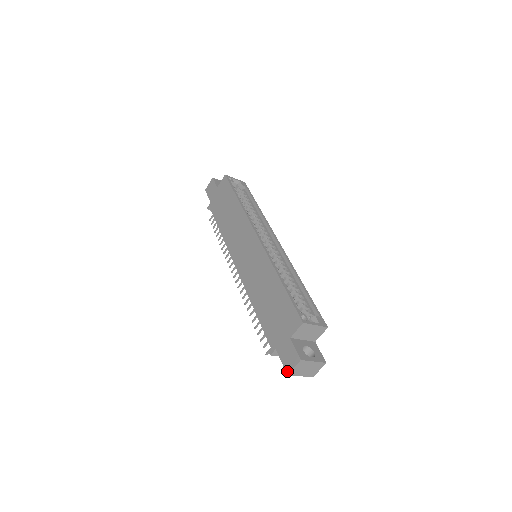
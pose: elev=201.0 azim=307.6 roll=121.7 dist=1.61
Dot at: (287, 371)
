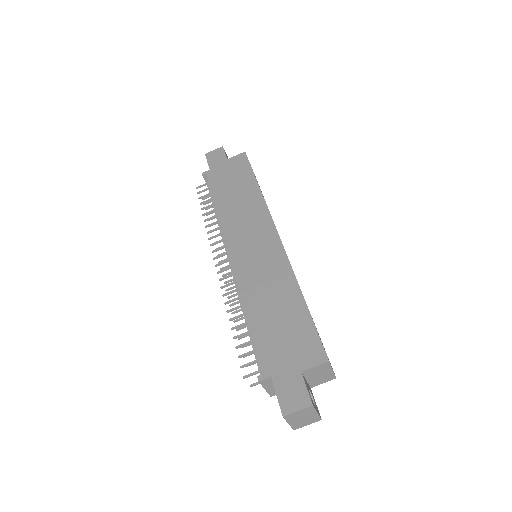
Dot at: (284, 411)
